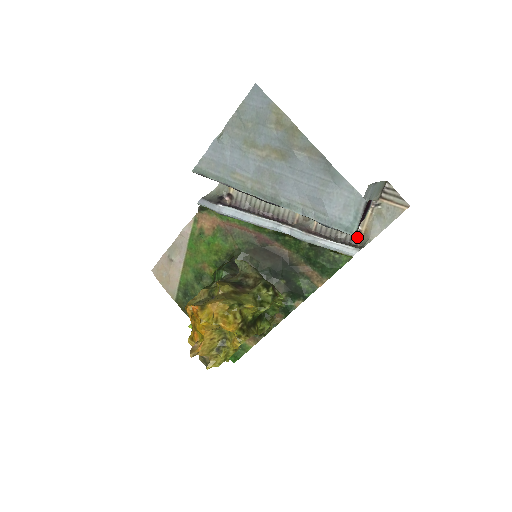
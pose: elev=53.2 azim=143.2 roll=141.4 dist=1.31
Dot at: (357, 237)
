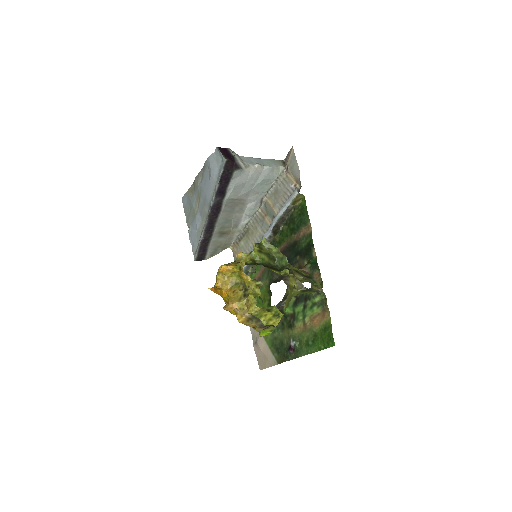
Dot at: (297, 189)
